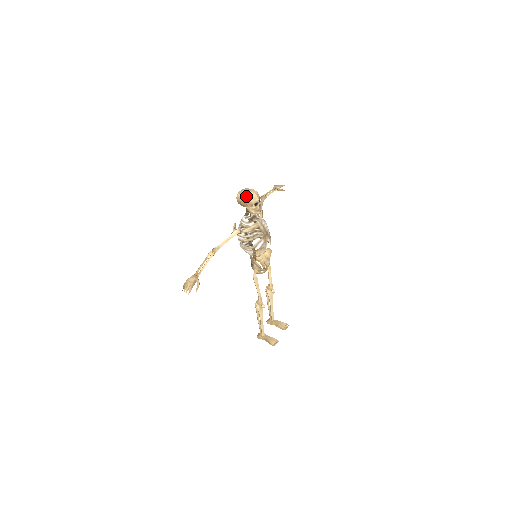
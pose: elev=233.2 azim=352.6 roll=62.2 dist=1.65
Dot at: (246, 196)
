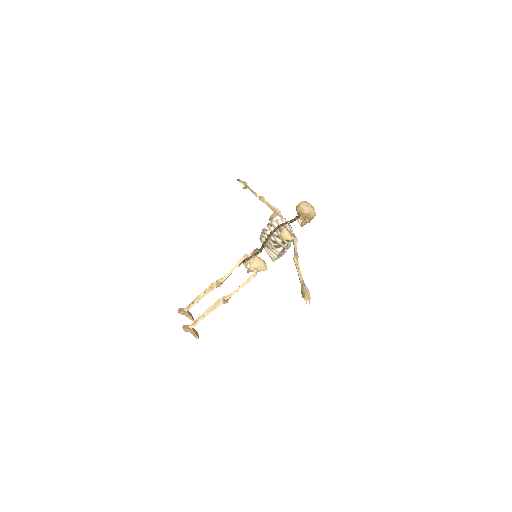
Dot at: (314, 212)
